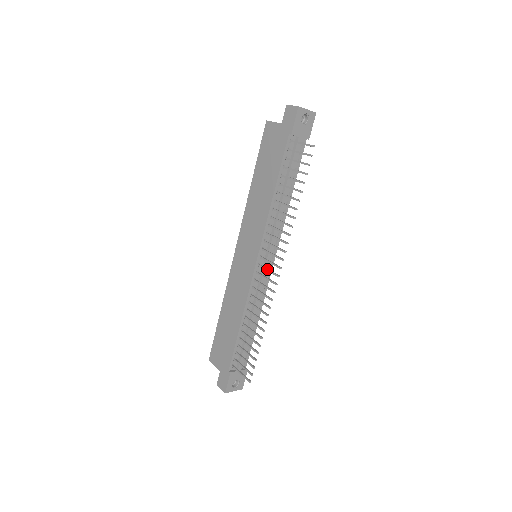
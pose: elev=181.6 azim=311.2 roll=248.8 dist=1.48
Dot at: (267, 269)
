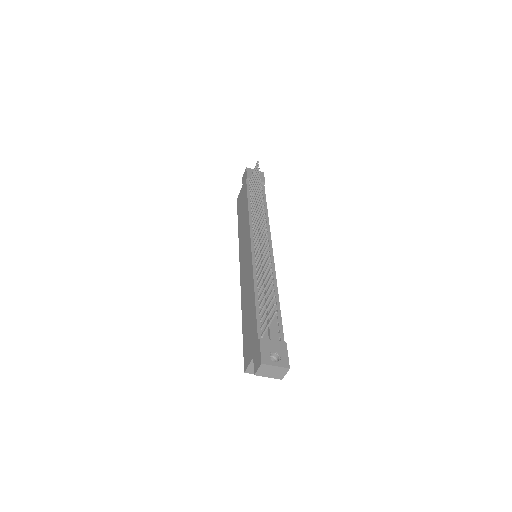
Dot at: occluded
